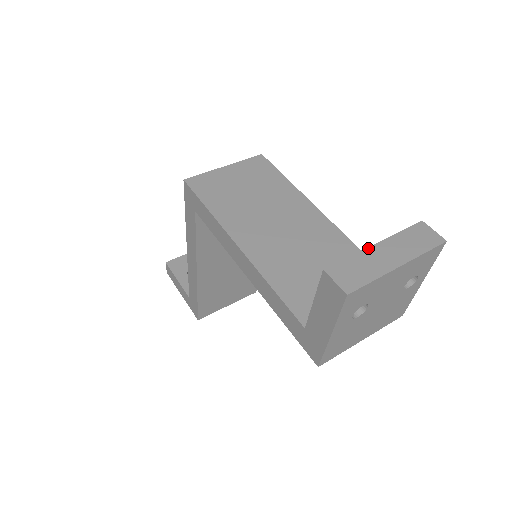
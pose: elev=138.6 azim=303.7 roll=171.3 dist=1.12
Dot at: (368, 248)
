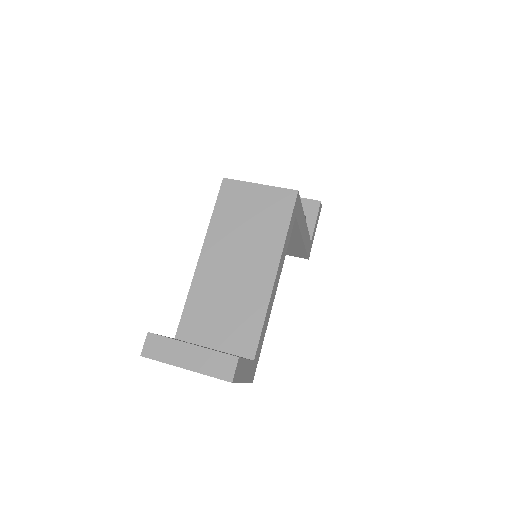
Dot at: (184, 343)
